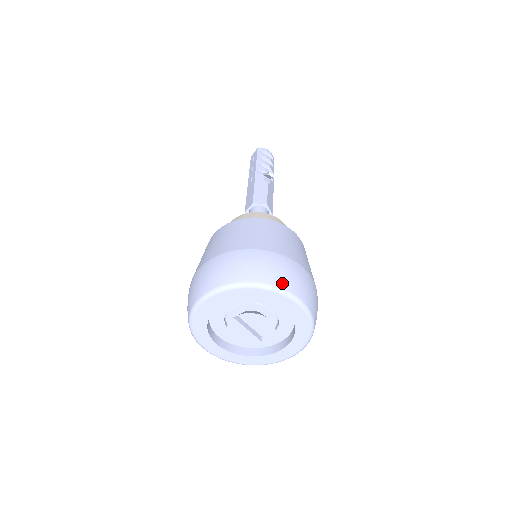
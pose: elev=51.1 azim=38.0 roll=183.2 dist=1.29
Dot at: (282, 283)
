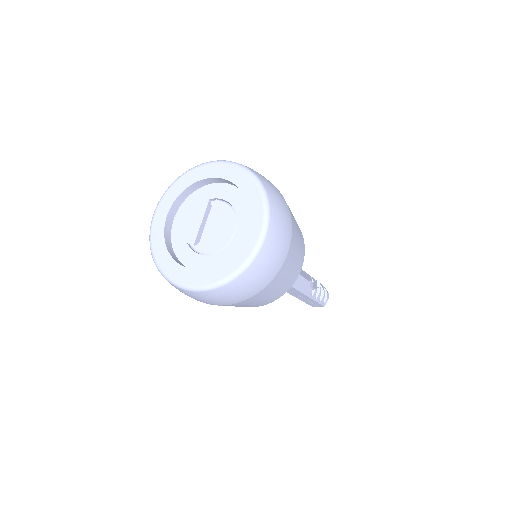
Dot at: (273, 207)
